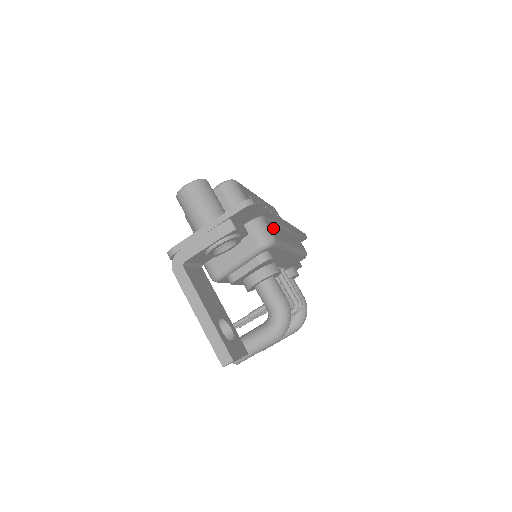
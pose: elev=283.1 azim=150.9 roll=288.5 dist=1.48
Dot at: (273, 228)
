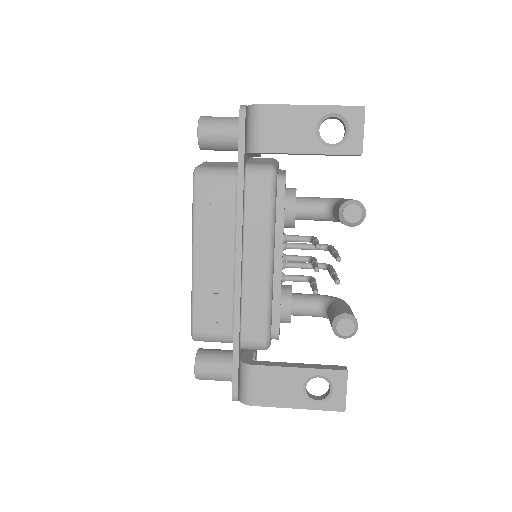
Dot at: occluded
